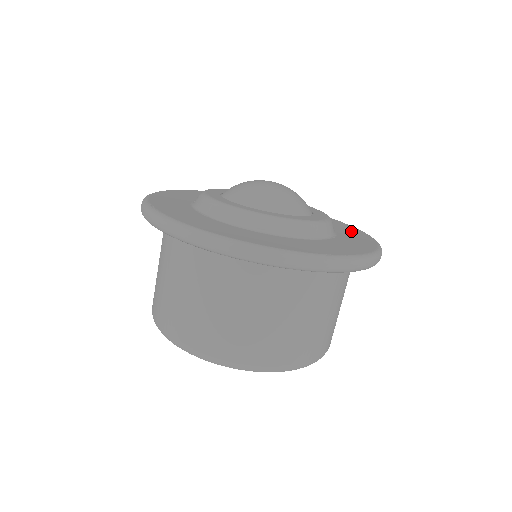
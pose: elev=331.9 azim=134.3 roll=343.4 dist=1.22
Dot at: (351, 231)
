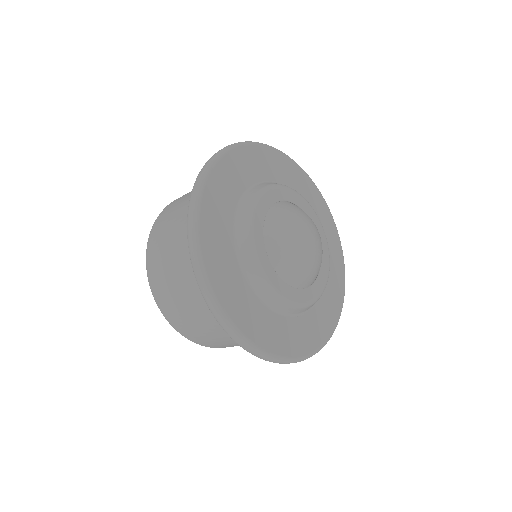
Dot at: (328, 314)
